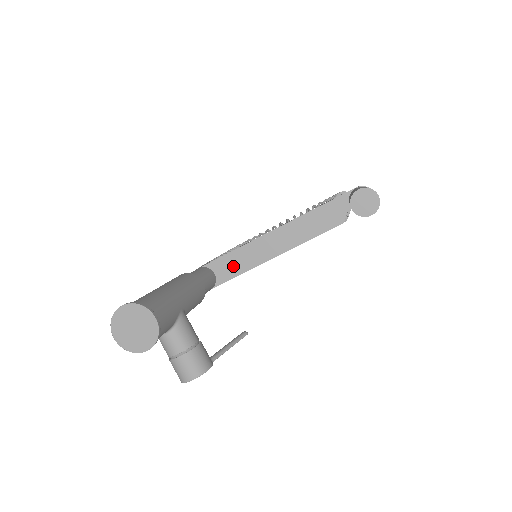
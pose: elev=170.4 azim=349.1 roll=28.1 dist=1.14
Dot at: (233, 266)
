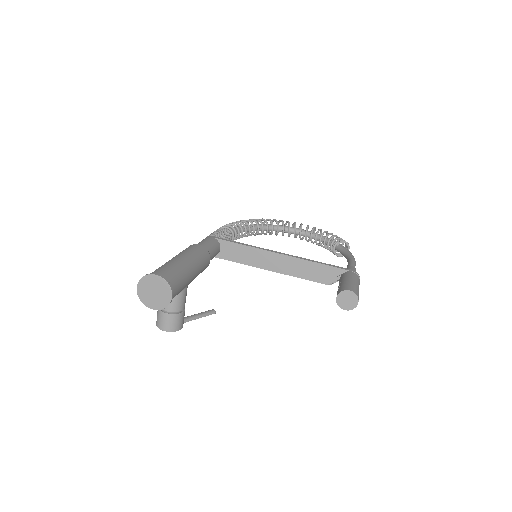
Dot at: (236, 254)
